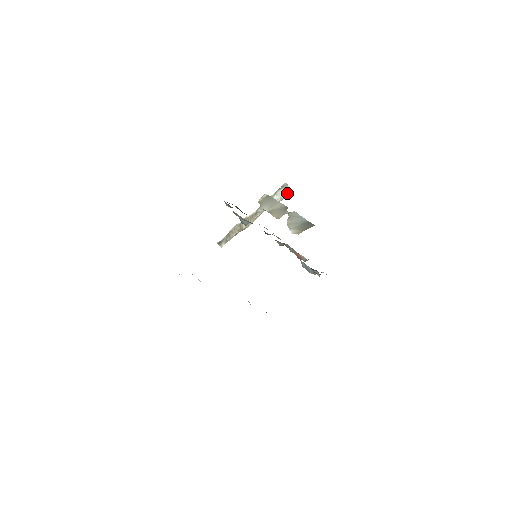
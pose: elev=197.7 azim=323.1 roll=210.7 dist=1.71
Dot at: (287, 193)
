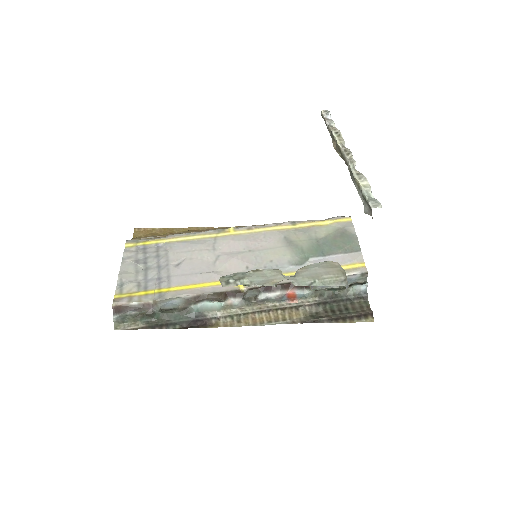
Dot at: (370, 214)
